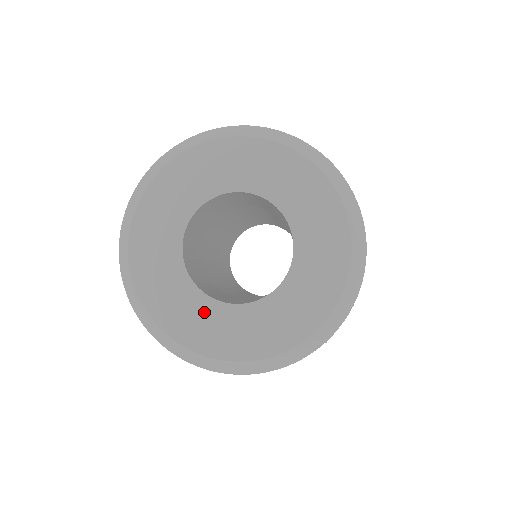
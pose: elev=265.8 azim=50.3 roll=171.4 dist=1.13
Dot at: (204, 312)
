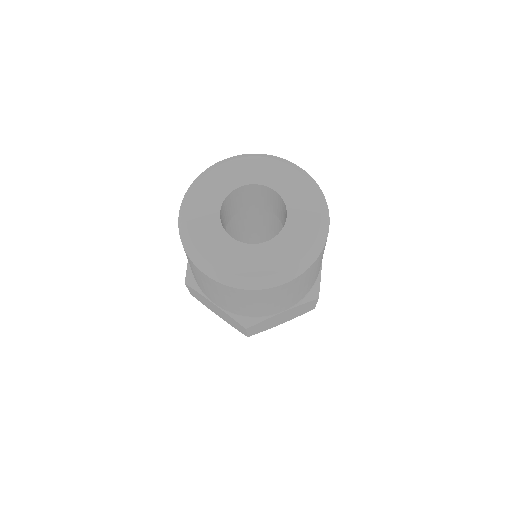
Dot at: (212, 224)
